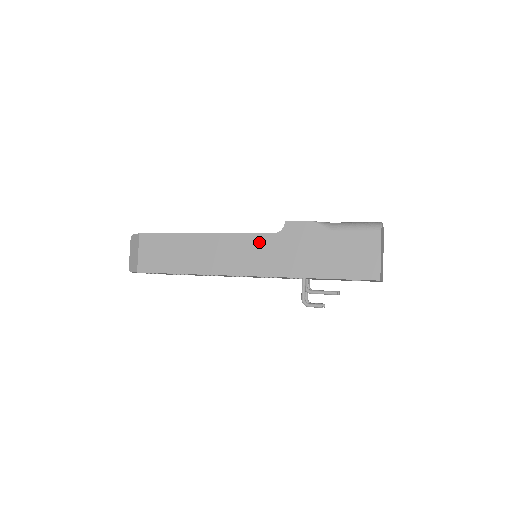
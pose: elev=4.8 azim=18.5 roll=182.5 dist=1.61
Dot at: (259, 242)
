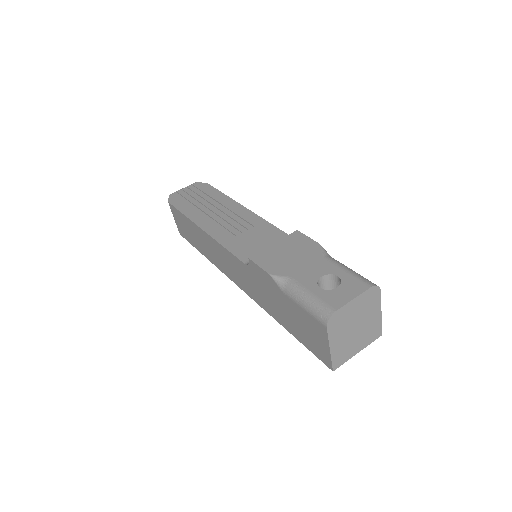
Dot at: (237, 264)
